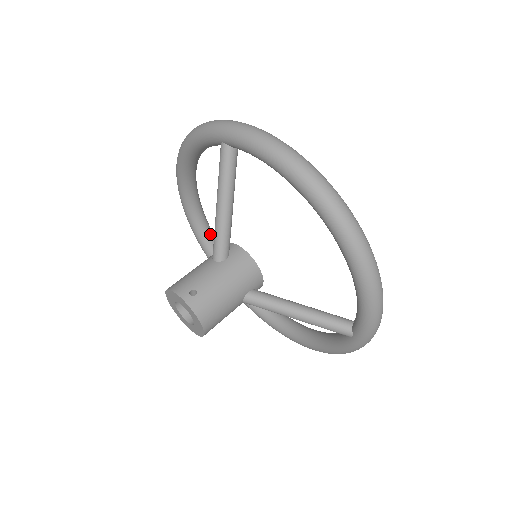
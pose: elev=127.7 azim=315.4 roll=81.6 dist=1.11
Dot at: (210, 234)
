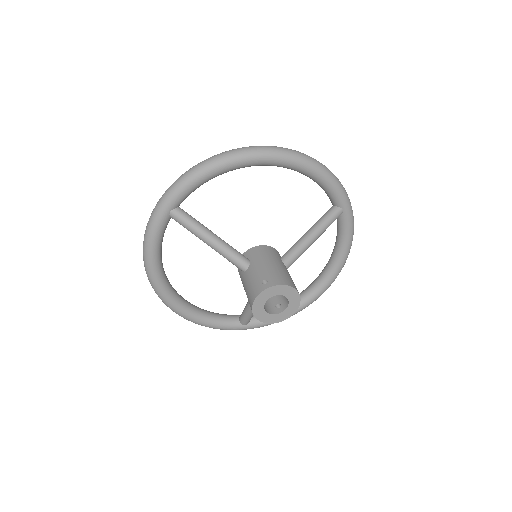
Dot at: (217, 314)
